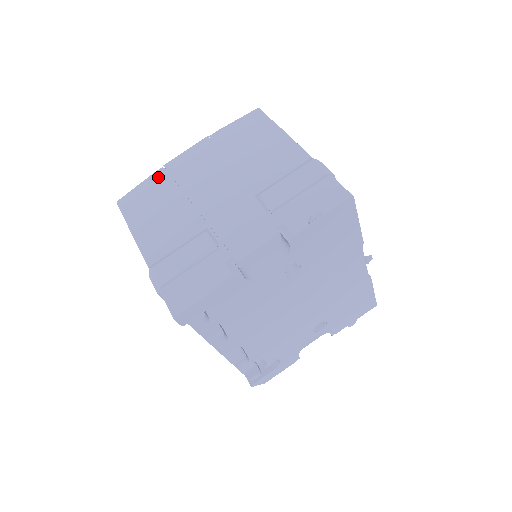
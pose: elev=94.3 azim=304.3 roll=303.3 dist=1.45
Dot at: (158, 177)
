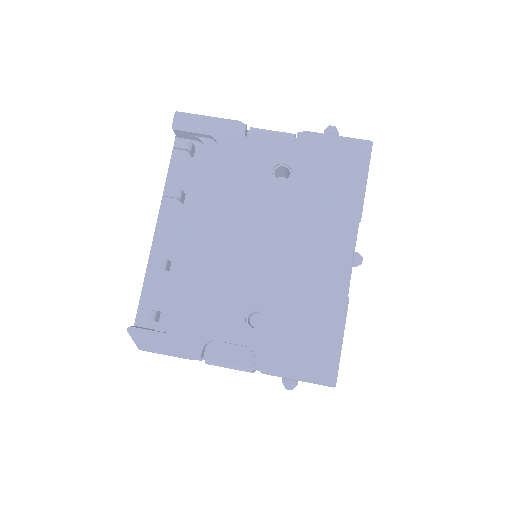
Dot at: occluded
